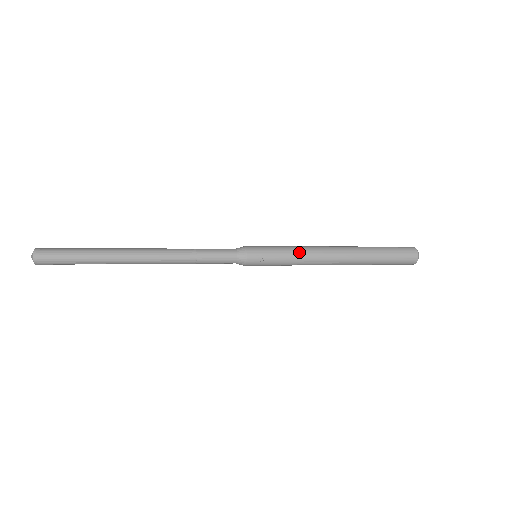
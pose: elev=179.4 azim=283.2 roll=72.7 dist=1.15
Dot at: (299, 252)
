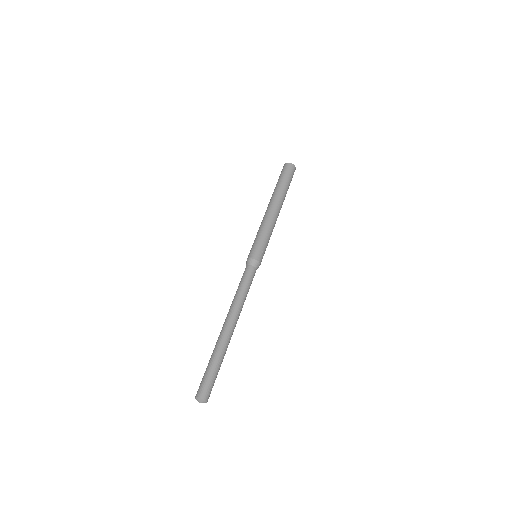
Dot at: (267, 229)
